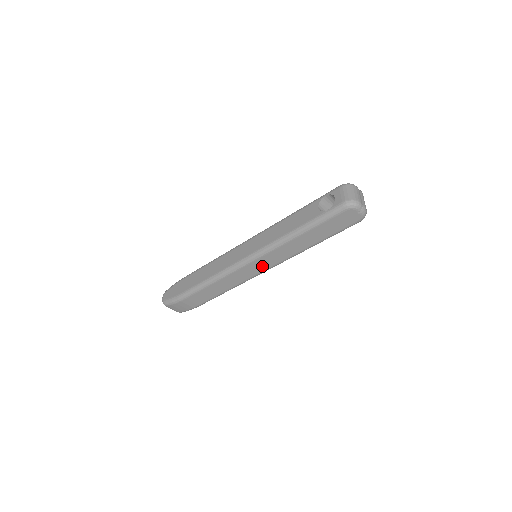
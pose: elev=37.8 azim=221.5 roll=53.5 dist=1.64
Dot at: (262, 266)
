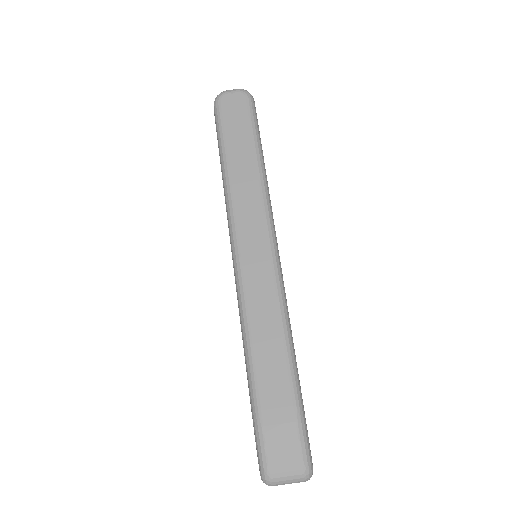
Dot at: (257, 240)
